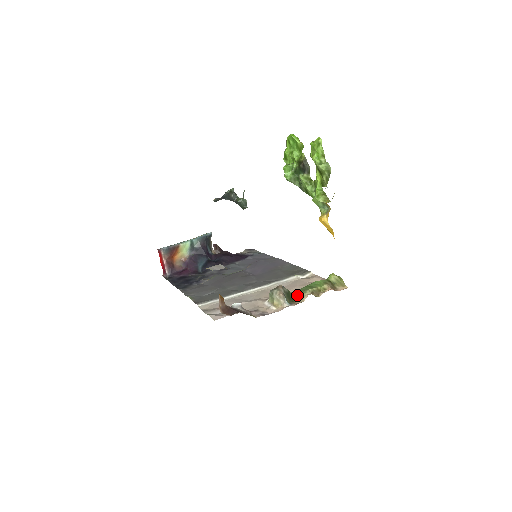
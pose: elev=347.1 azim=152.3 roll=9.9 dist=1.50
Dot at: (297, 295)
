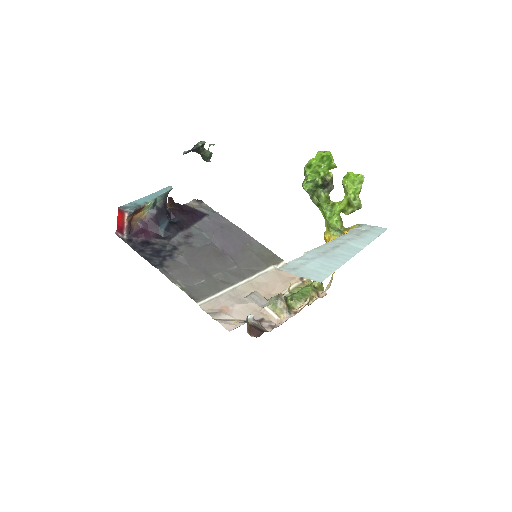
Dot at: (292, 302)
